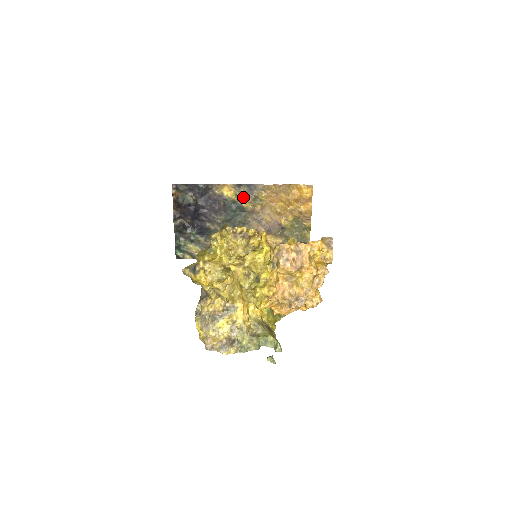
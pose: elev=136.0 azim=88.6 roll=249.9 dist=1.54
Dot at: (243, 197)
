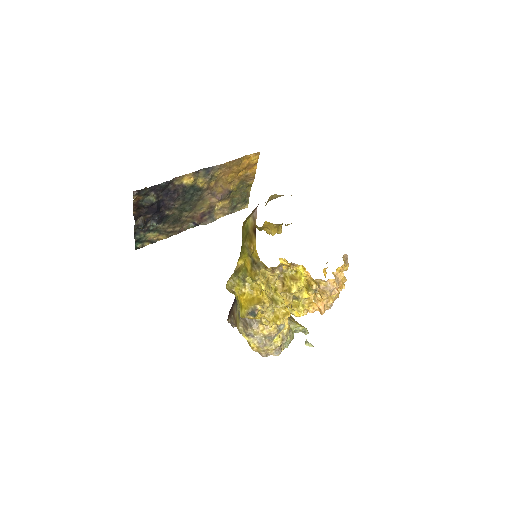
Dot at: (200, 179)
